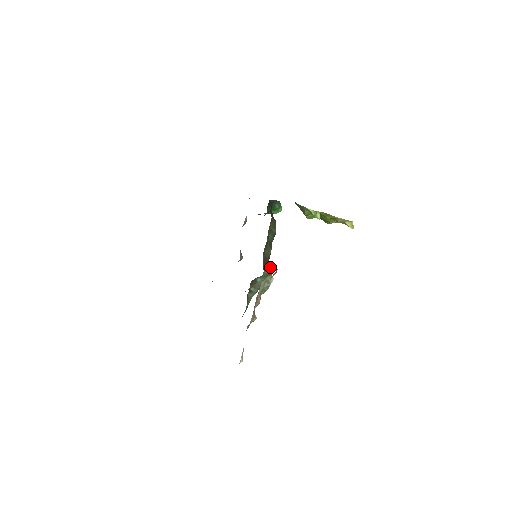
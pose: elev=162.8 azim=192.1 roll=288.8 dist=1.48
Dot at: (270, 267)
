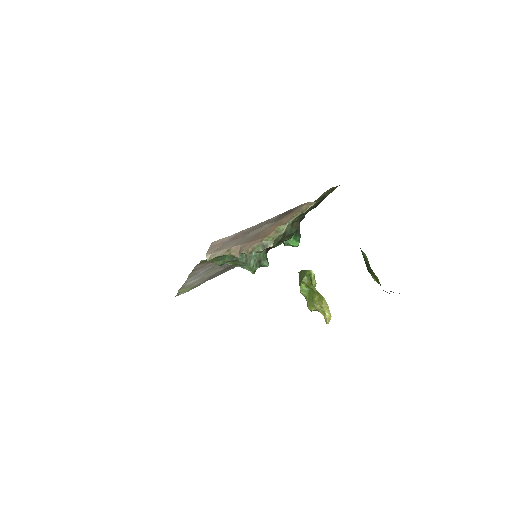
Dot at: (266, 257)
